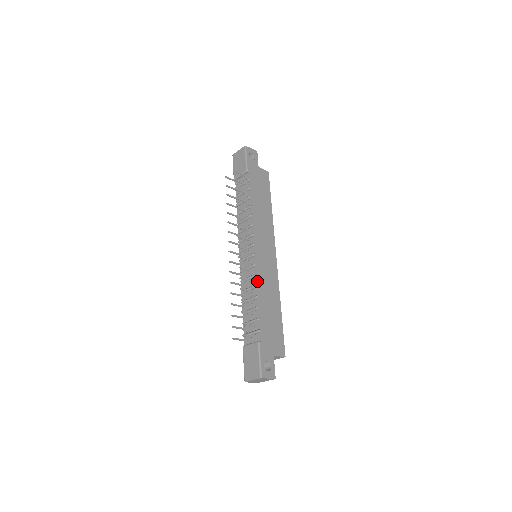
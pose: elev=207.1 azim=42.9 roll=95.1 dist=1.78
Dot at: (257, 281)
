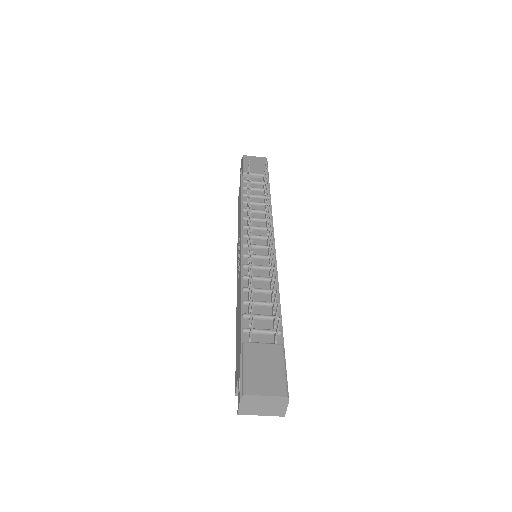
Dot at: (277, 276)
